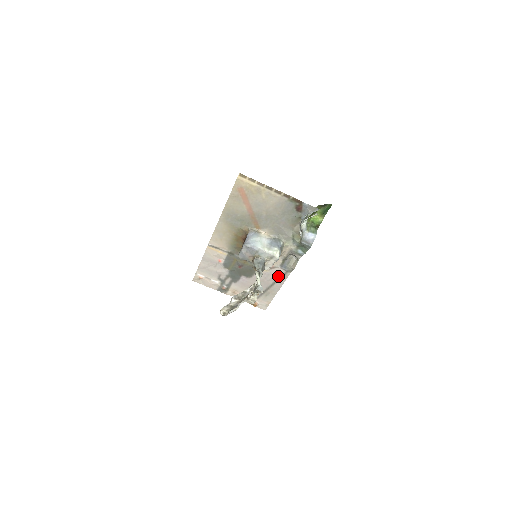
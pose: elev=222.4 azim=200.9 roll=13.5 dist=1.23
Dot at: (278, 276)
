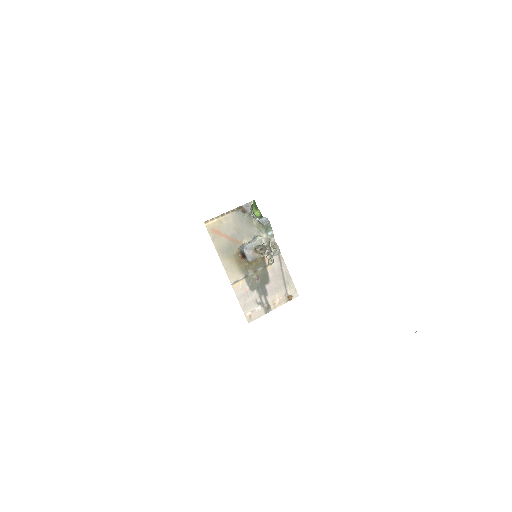
Dot at: (279, 263)
